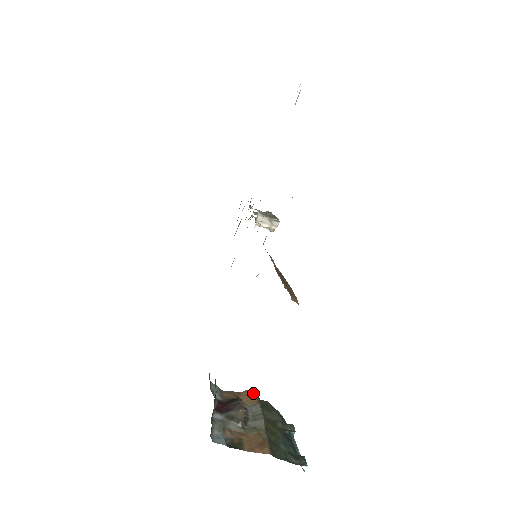
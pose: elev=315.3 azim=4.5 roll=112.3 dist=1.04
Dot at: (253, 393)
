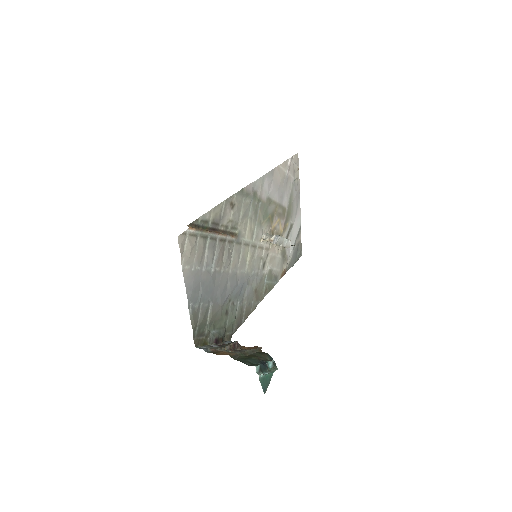
Dot at: (257, 347)
